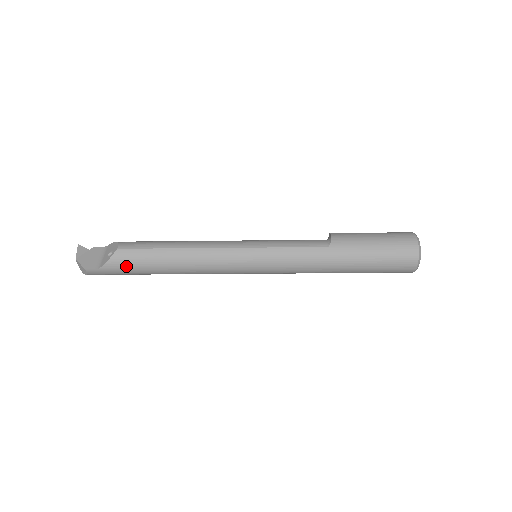
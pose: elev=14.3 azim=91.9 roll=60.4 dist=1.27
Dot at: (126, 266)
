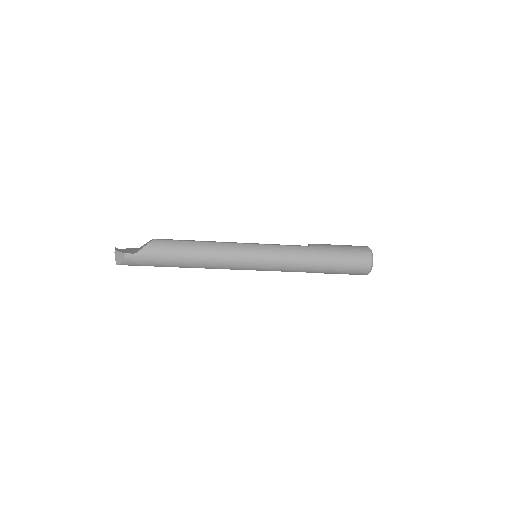
Dot at: (158, 252)
